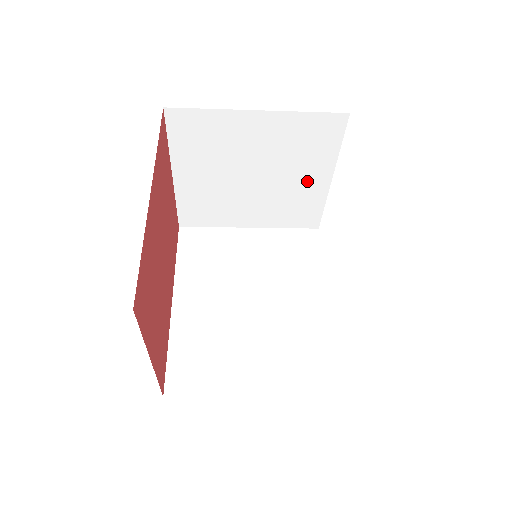
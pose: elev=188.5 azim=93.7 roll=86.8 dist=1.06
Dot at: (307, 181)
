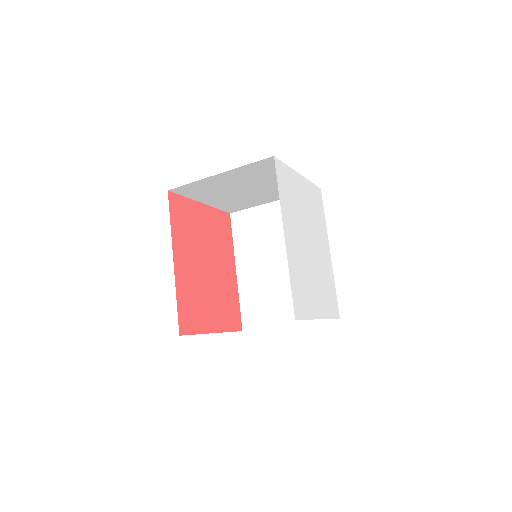
Dot at: occluded
